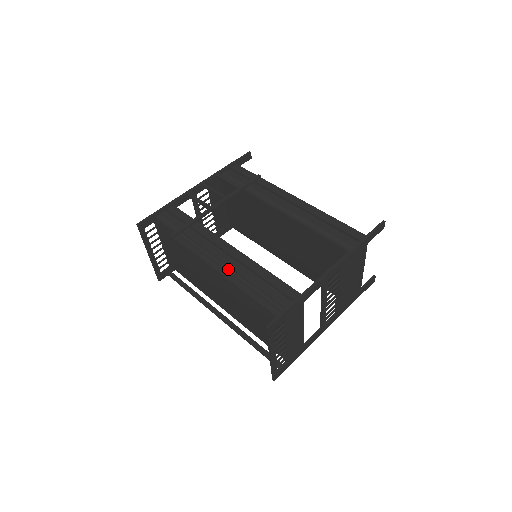
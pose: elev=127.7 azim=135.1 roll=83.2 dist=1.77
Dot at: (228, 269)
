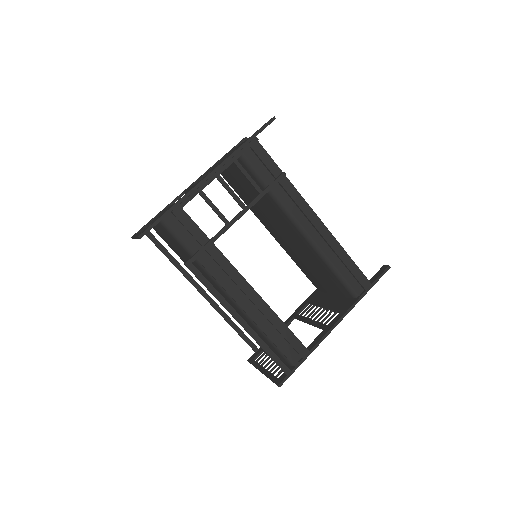
Dot at: (245, 313)
